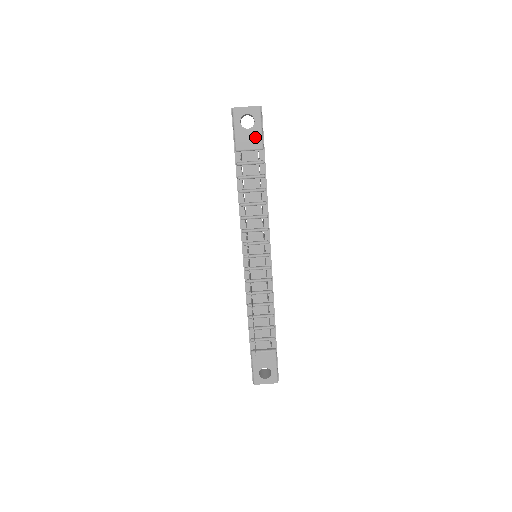
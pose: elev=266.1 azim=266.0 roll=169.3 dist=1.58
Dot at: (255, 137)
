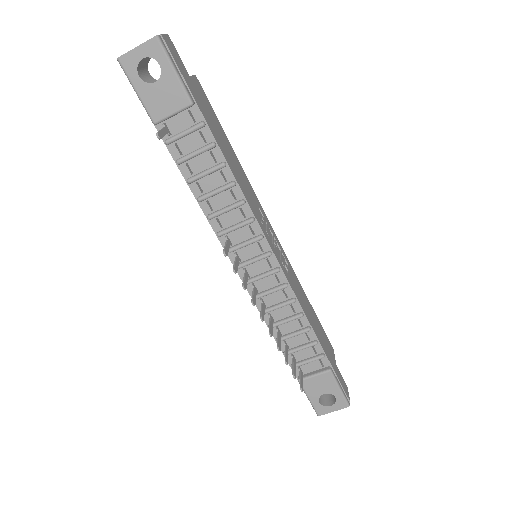
Dot at: (172, 91)
